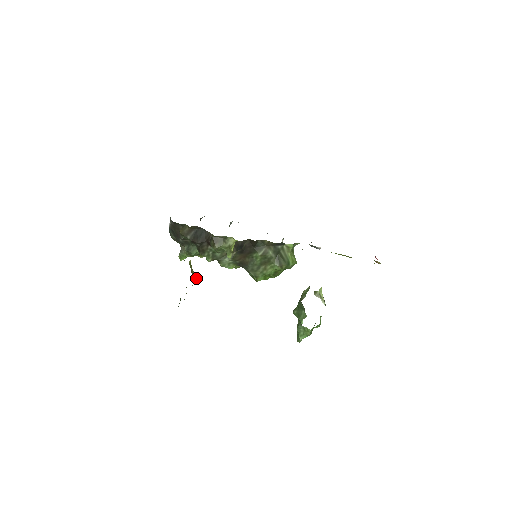
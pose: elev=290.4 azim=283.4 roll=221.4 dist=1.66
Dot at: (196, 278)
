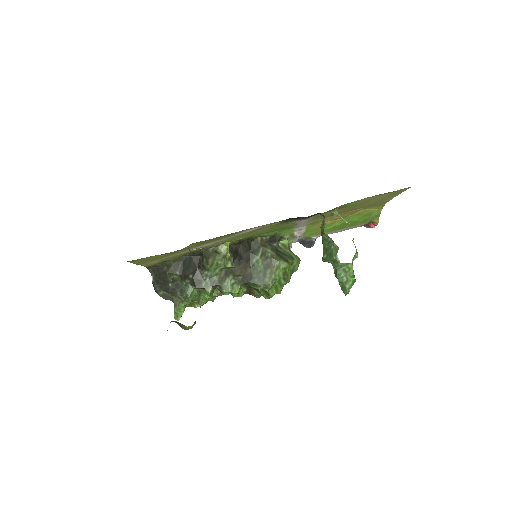
Dot at: (202, 267)
